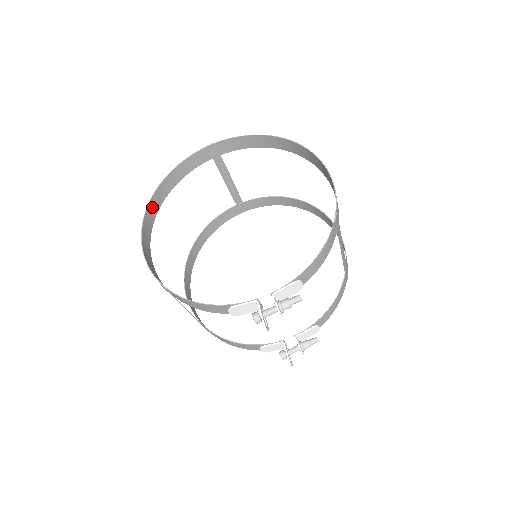
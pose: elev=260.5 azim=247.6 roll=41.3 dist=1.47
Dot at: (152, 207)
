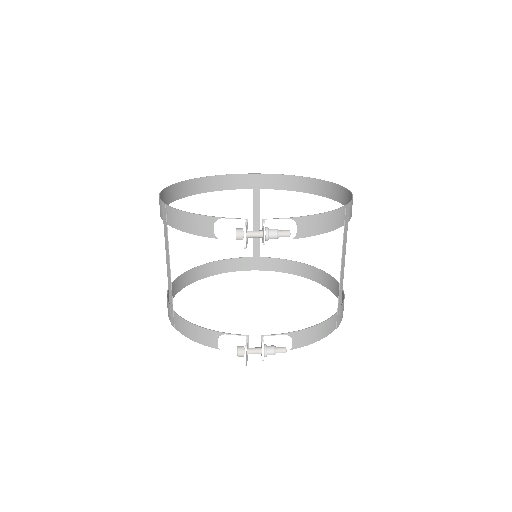
Dot at: (185, 187)
